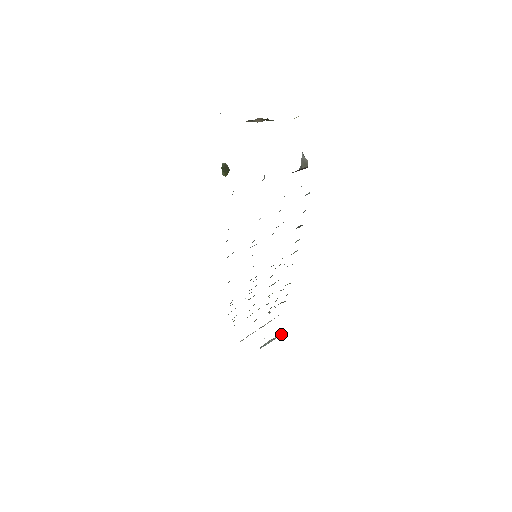
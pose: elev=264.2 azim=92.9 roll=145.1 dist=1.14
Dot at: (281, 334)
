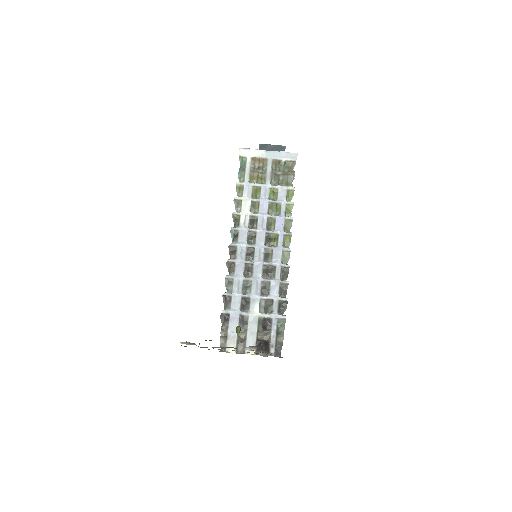
Dot at: (283, 147)
